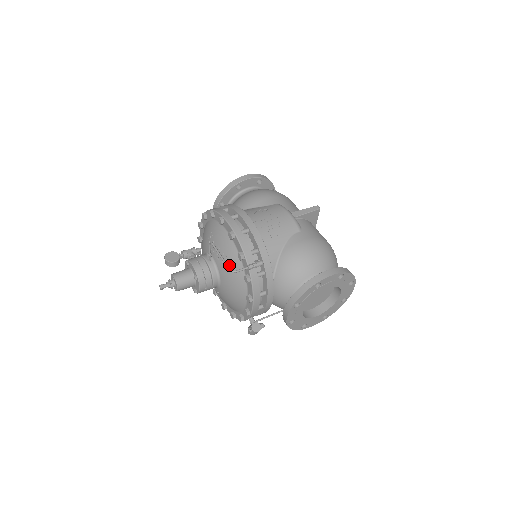
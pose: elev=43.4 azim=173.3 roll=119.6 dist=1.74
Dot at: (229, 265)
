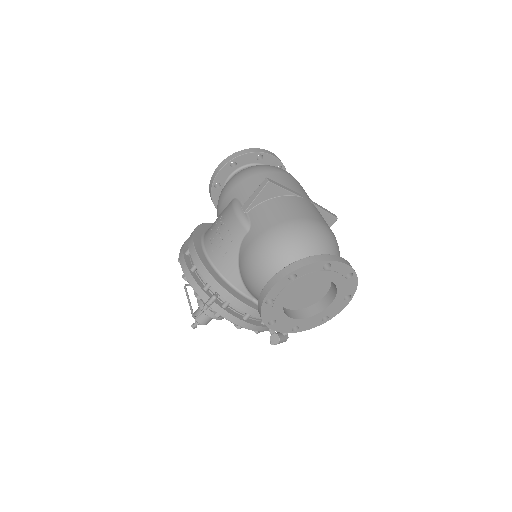
Dot at: occluded
